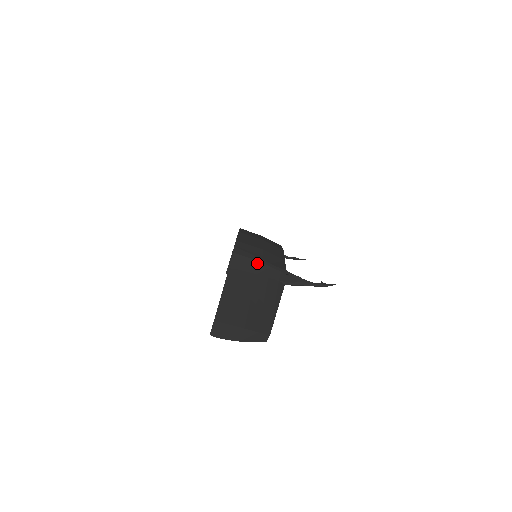
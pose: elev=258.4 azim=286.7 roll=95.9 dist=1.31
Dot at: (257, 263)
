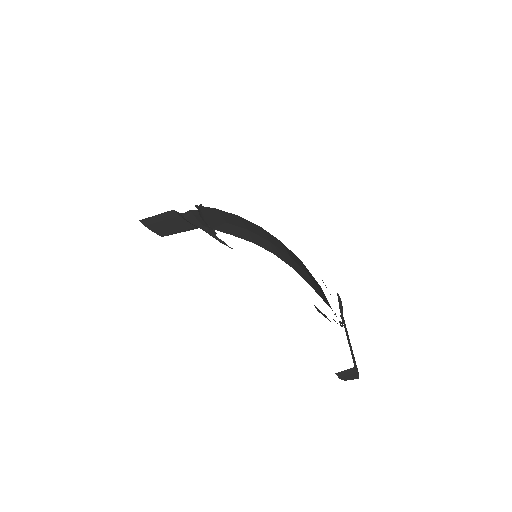
Dot at: occluded
